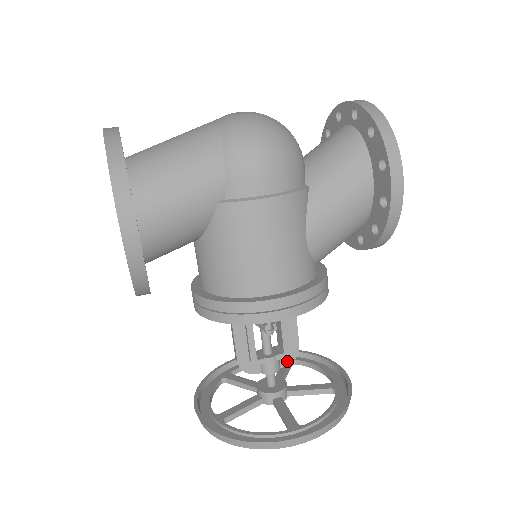
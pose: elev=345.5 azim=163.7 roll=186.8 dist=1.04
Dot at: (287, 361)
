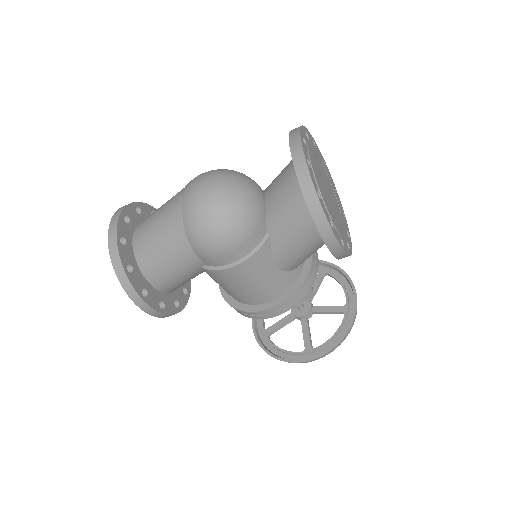
Dot at: (306, 298)
